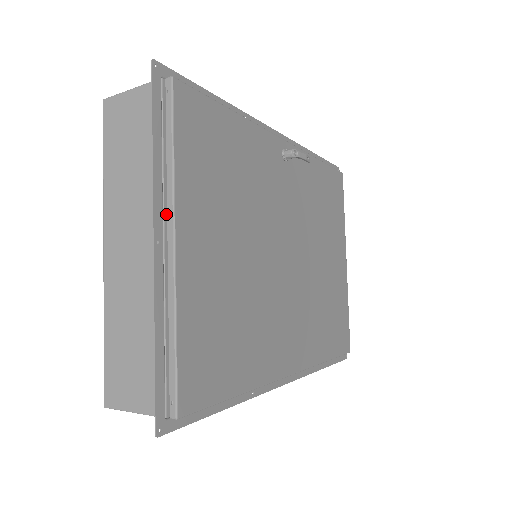
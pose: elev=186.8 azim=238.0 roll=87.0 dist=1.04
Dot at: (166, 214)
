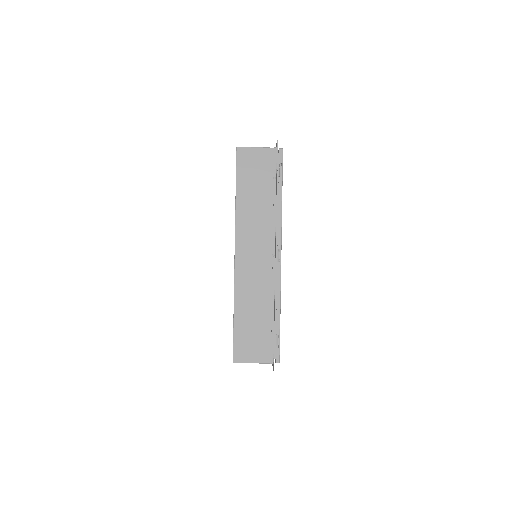
Dot at: occluded
